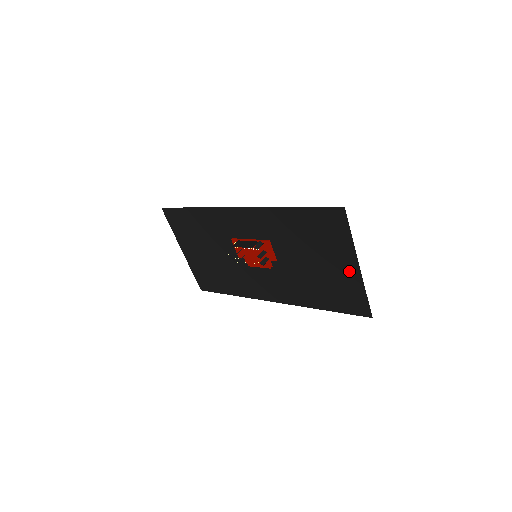
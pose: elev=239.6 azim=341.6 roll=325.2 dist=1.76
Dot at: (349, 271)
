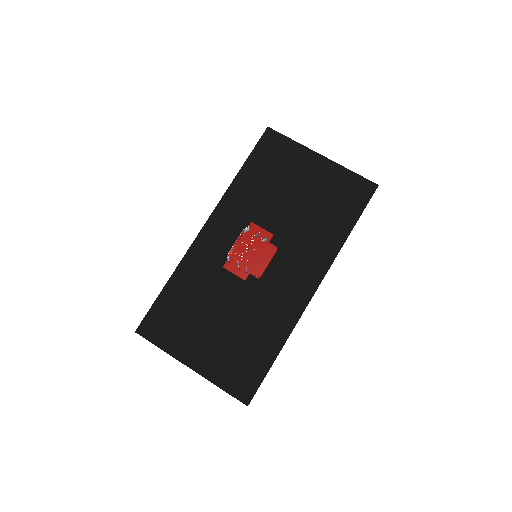
Dot at: (321, 168)
